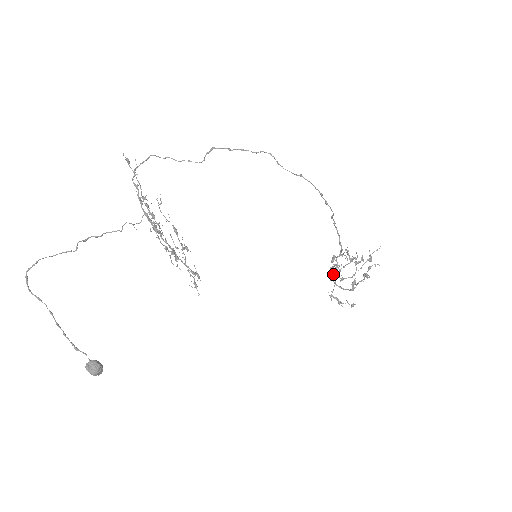
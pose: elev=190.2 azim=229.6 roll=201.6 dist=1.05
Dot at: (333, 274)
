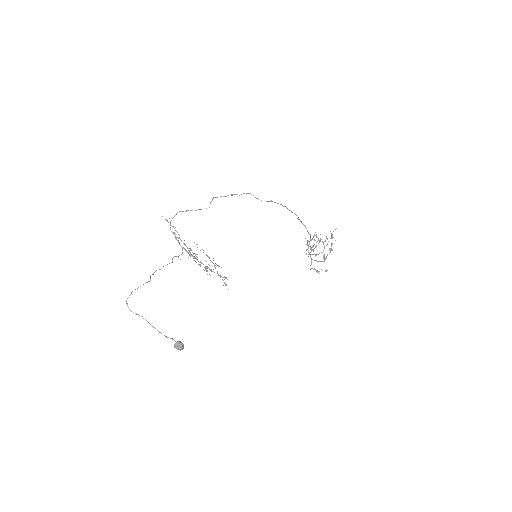
Dot at: (309, 254)
